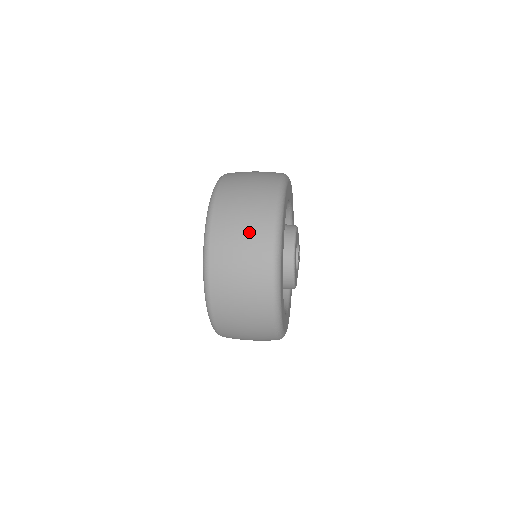
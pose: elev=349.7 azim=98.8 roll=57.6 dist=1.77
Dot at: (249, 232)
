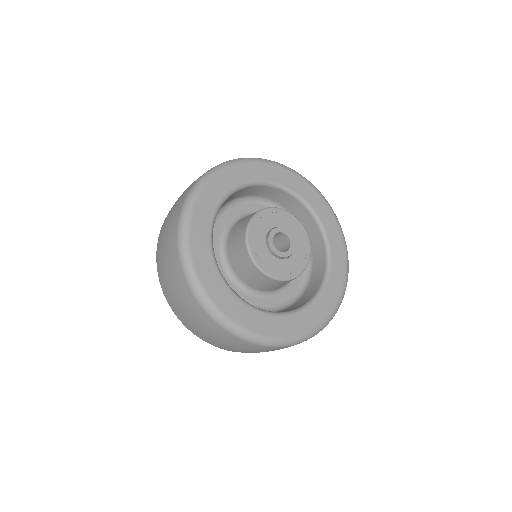
Dot at: occluded
